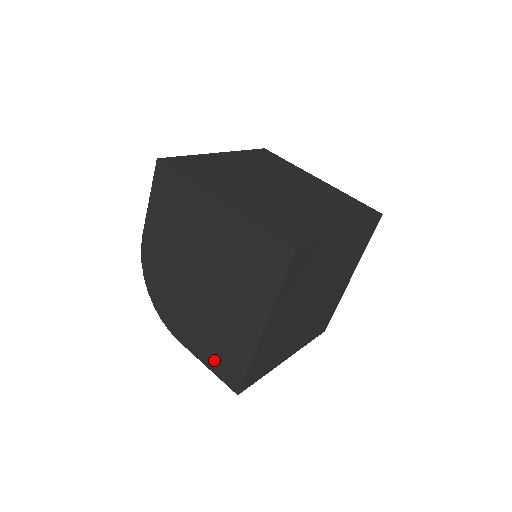
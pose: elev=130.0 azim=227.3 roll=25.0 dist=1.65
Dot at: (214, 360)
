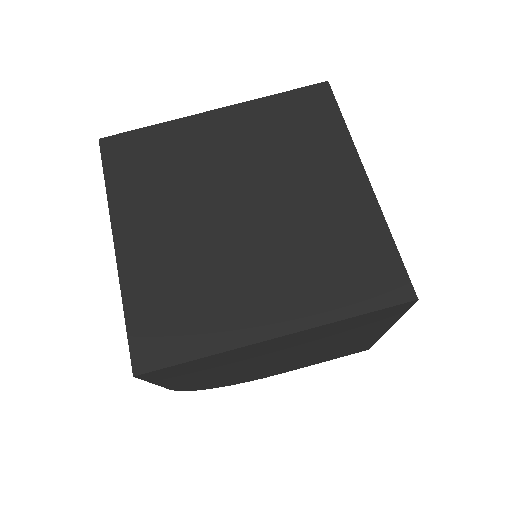
Dot at: (331, 358)
